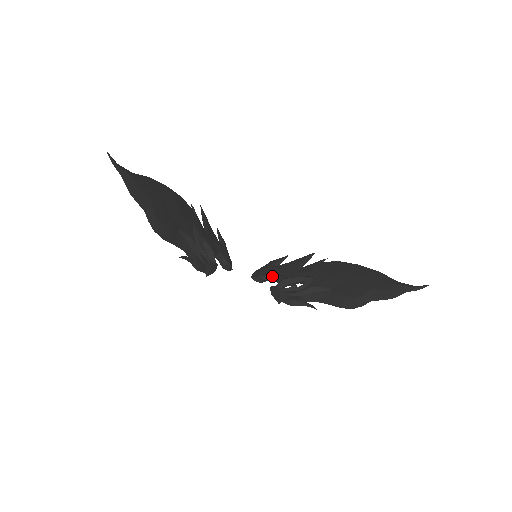
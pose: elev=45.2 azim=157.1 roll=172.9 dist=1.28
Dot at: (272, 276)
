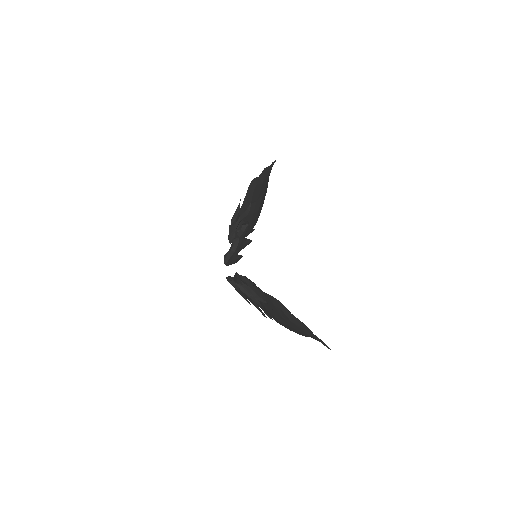
Dot at: occluded
